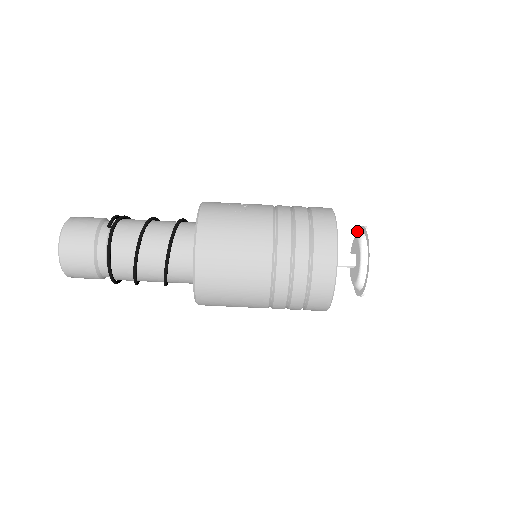
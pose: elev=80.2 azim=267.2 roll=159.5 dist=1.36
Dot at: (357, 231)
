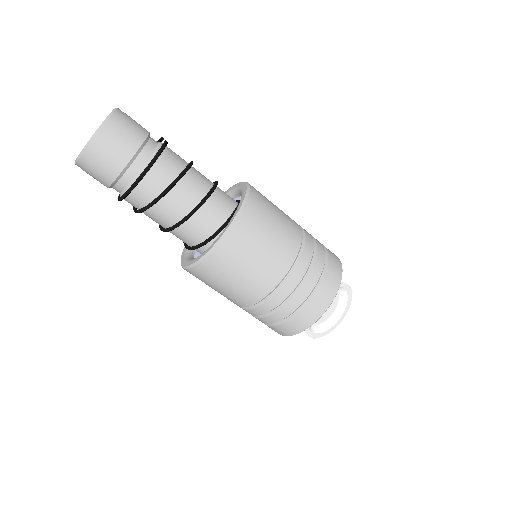
Dot at: occluded
